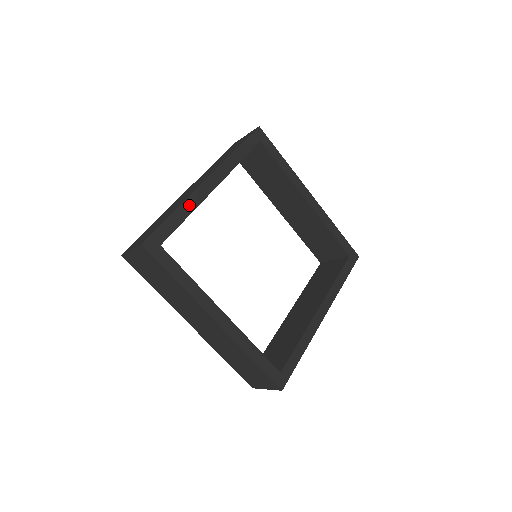
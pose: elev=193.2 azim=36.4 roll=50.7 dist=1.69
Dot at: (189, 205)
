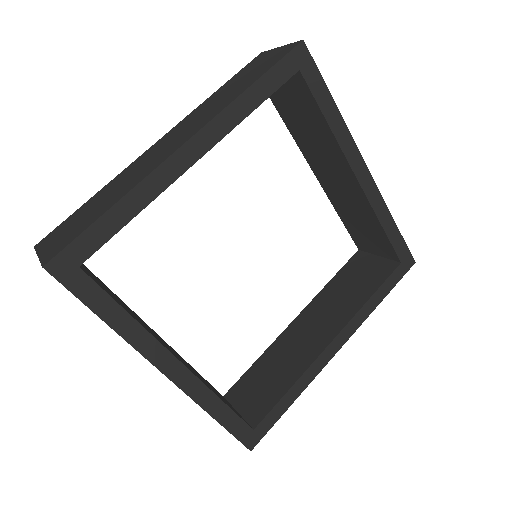
Dot at: (142, 194)
